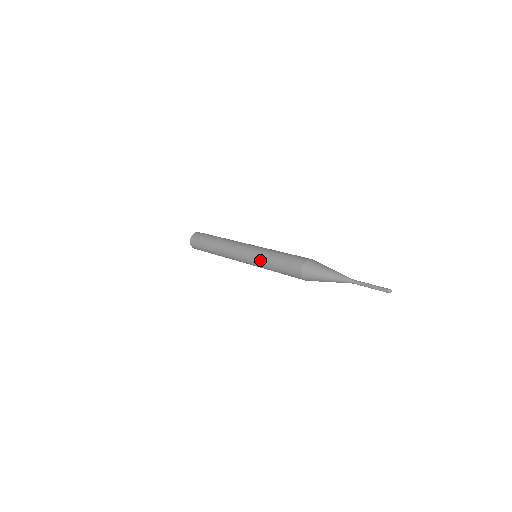
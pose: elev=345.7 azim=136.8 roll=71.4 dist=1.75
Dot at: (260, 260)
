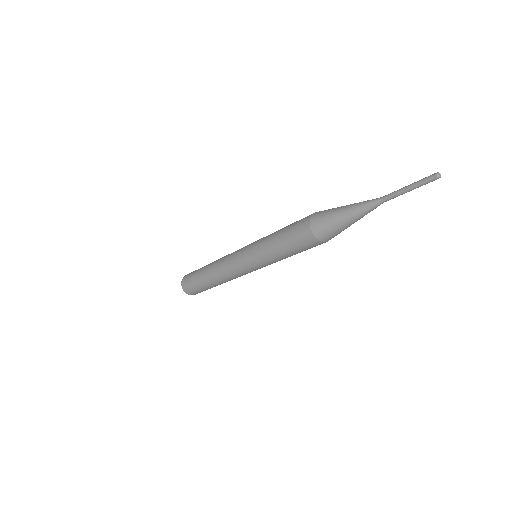
Dot at: (259, 250)
